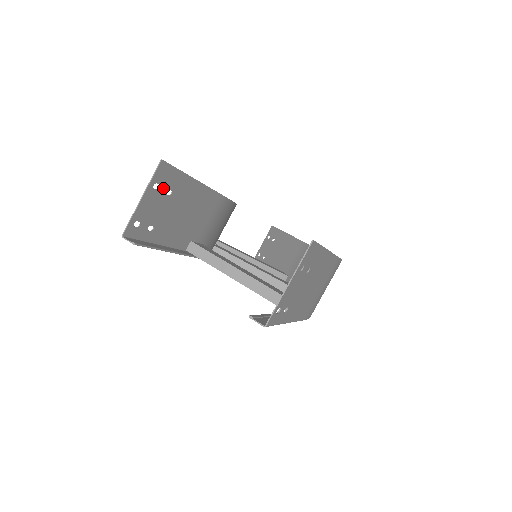
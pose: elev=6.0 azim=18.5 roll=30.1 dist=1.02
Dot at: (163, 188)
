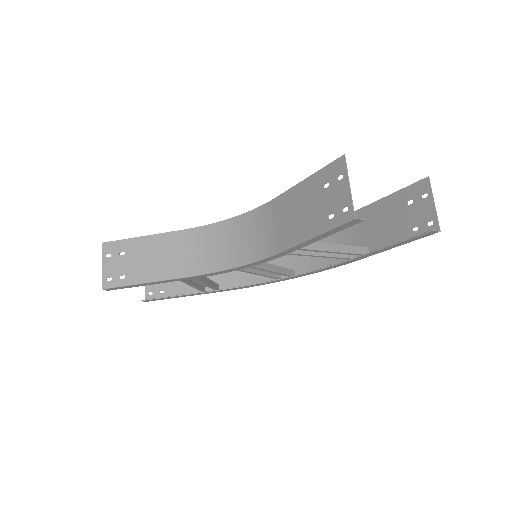
Dot at: (334, 180)
